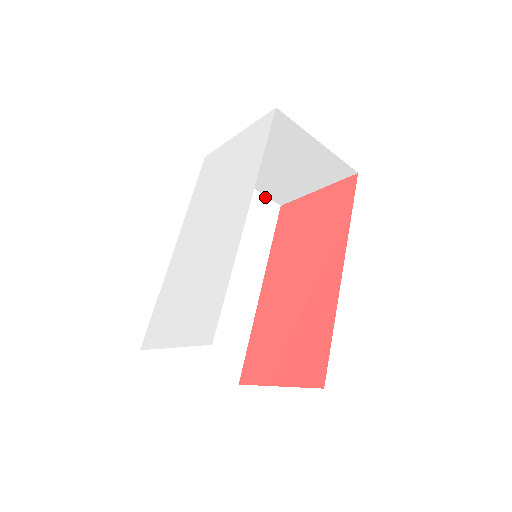
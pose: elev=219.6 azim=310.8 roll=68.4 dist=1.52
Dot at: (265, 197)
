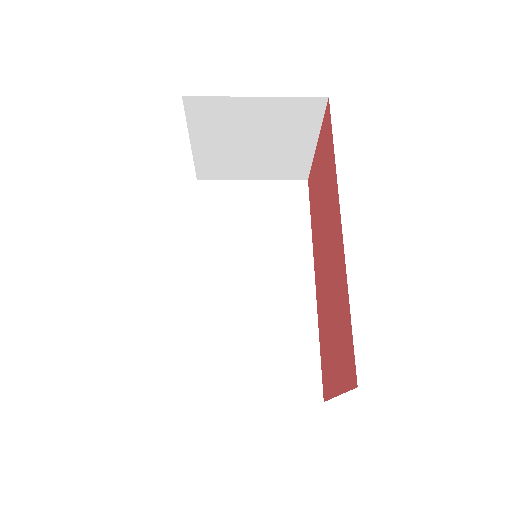
Dot at: (284, 181)
